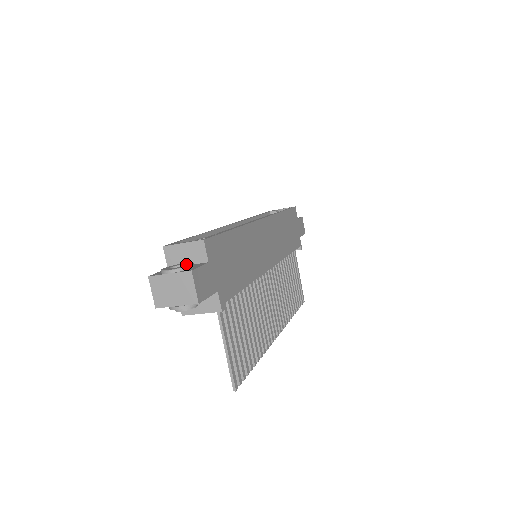
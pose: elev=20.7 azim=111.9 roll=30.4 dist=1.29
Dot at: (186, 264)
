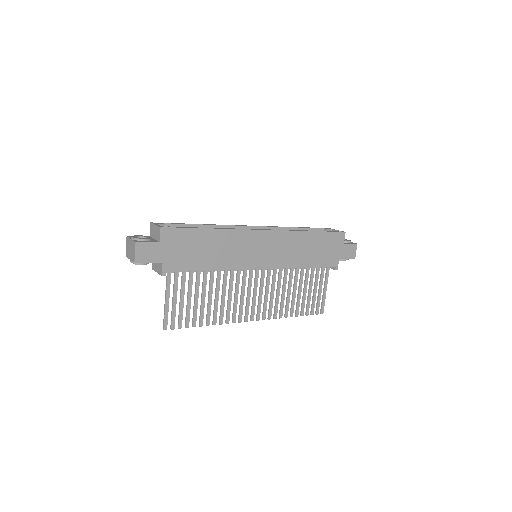
Dot at: (146, 238)
